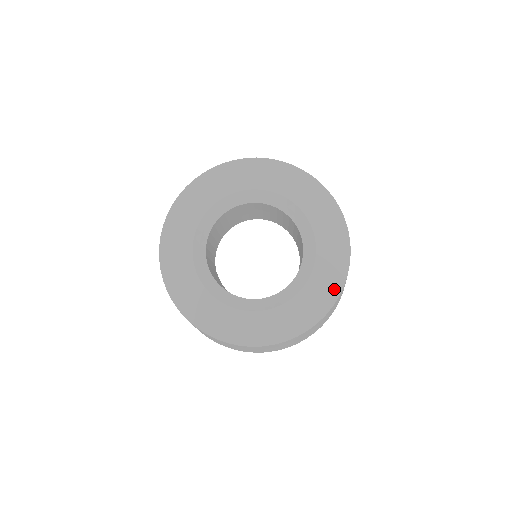
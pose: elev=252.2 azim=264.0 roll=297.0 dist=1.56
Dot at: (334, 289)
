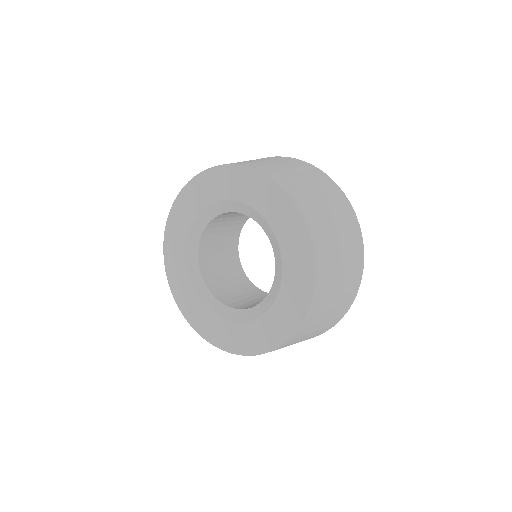
Dot at: (305, 294)
